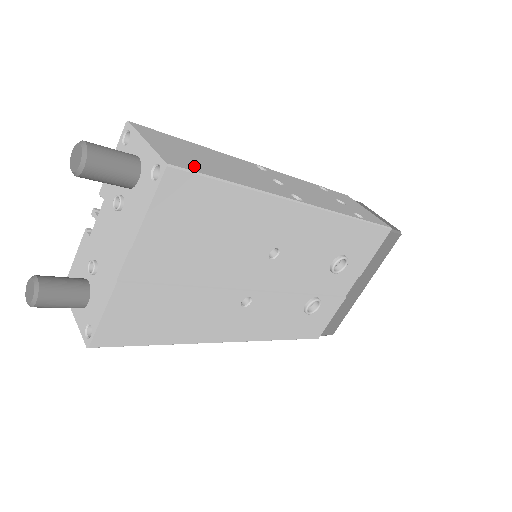
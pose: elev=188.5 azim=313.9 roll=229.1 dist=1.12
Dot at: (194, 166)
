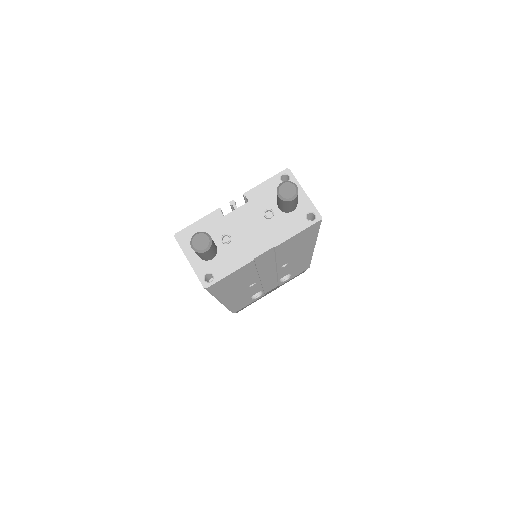
Dot at: occluded
